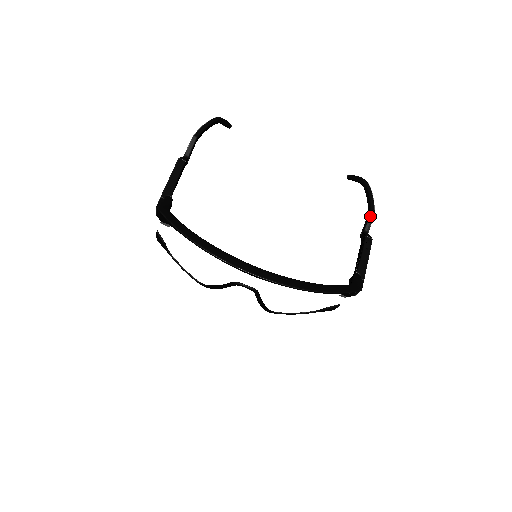
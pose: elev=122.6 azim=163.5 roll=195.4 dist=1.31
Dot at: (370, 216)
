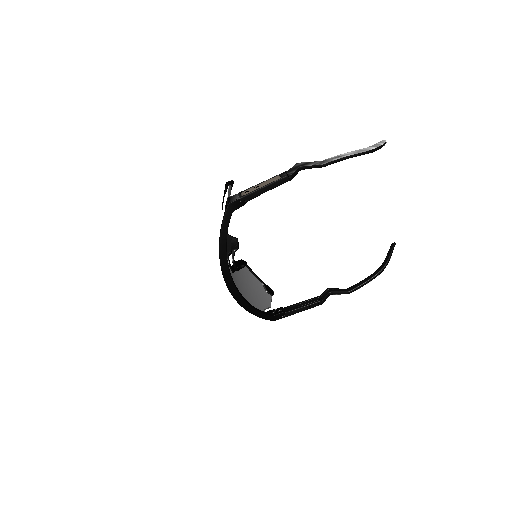
Dot at: (344, 293)
